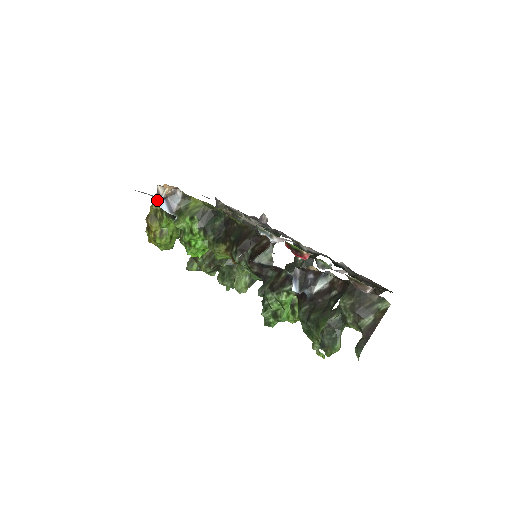
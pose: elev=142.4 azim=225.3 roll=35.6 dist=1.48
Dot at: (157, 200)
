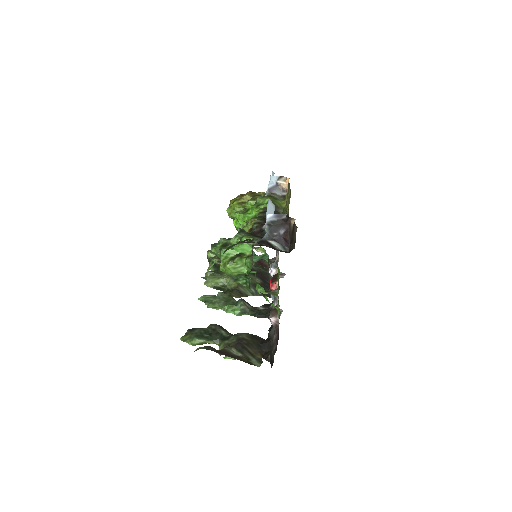
Dot at: (274, 179)
